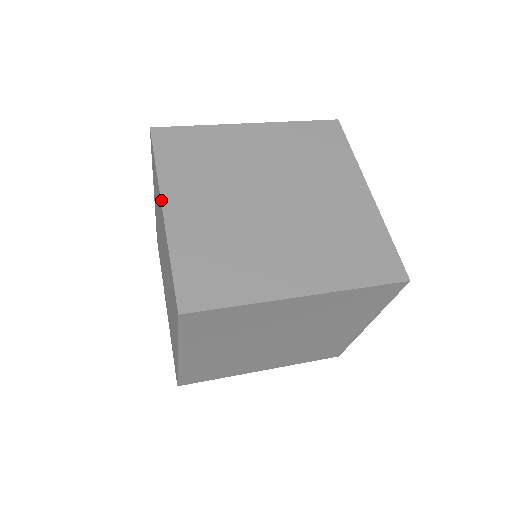
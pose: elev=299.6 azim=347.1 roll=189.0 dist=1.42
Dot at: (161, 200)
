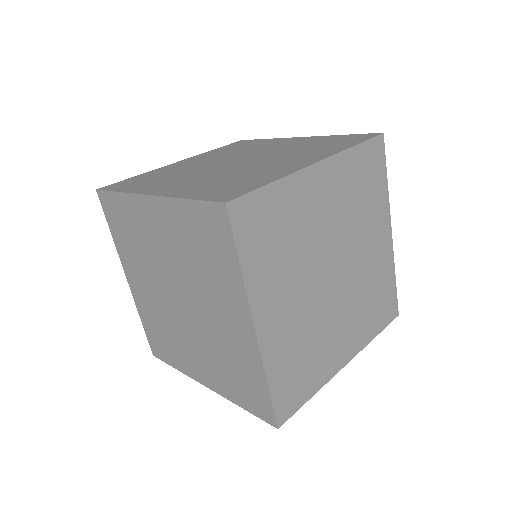
Dot at: (184, 159)
